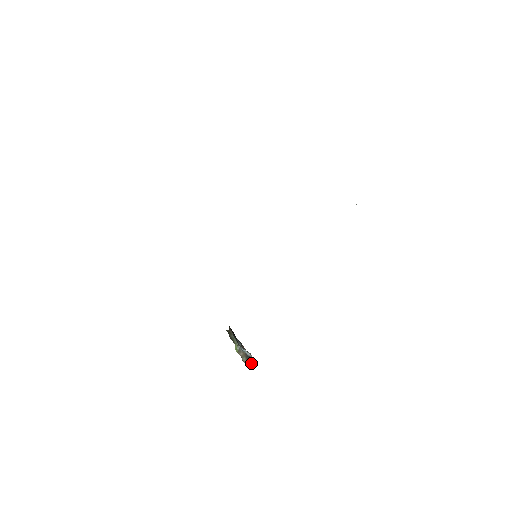
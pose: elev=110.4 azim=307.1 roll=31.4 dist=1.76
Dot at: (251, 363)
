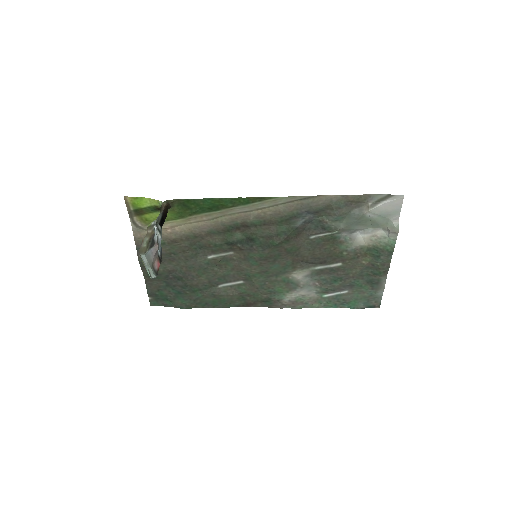
Dot at: (148, 251)
